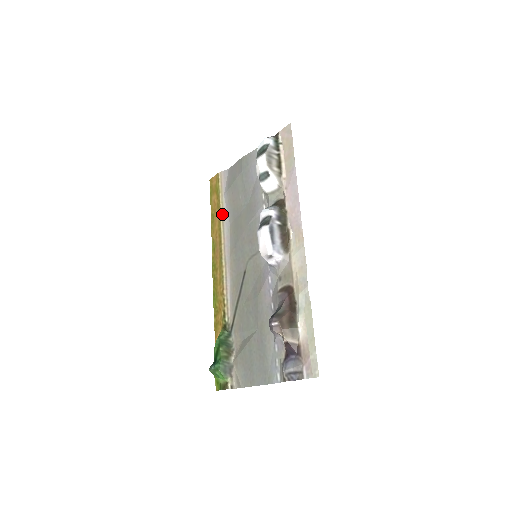
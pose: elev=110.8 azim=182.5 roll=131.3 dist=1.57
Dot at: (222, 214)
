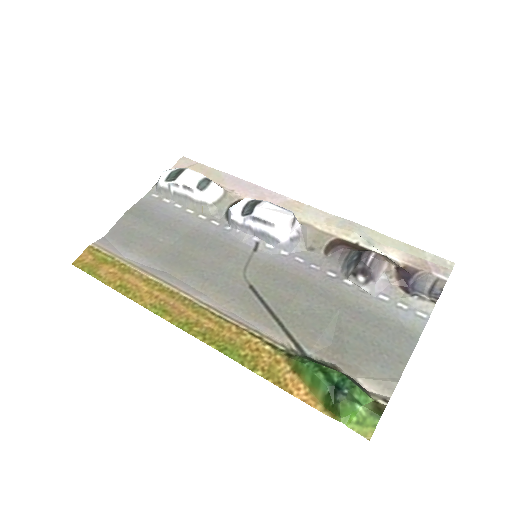
Dot at: (143, 270)
